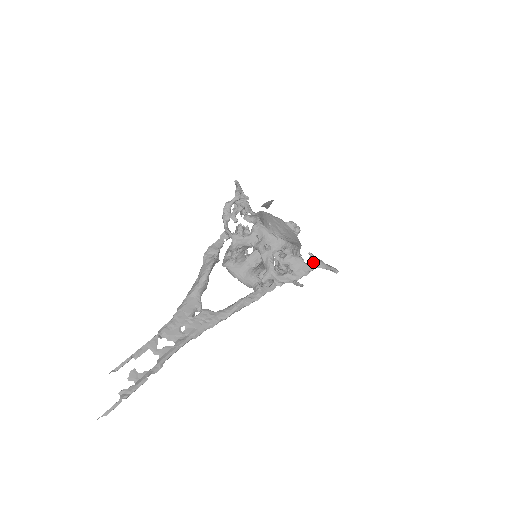
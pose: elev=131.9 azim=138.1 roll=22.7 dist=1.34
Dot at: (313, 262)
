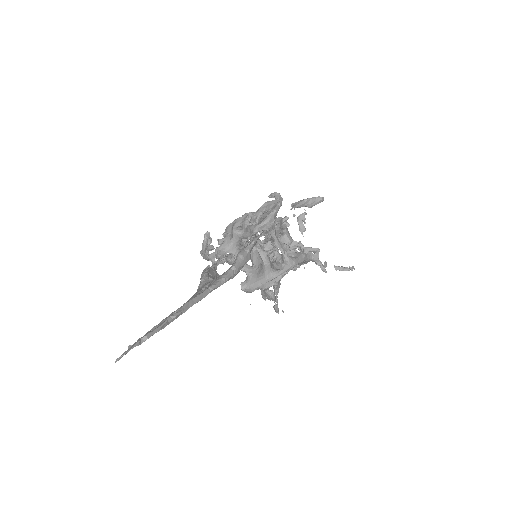
Dot at: (276, 194)
